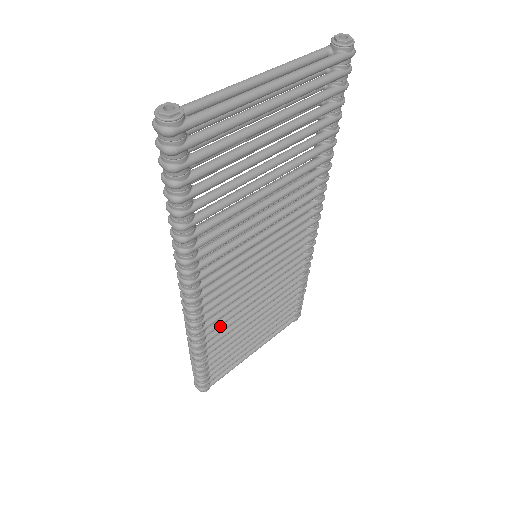
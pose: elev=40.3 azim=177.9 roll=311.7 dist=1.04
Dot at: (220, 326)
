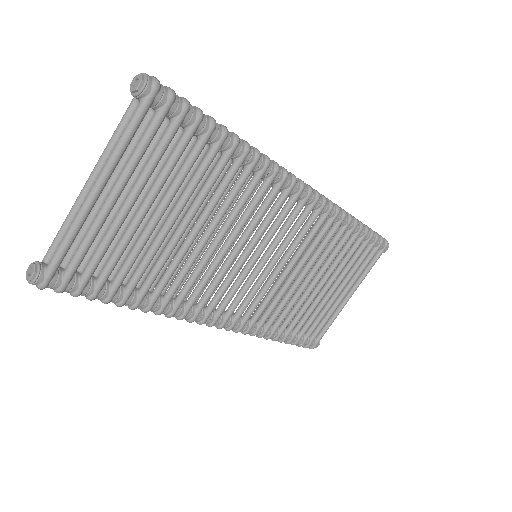
Dot at: (273, 313)
